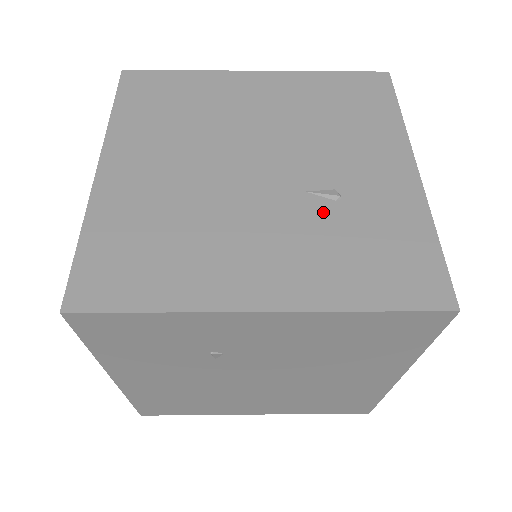
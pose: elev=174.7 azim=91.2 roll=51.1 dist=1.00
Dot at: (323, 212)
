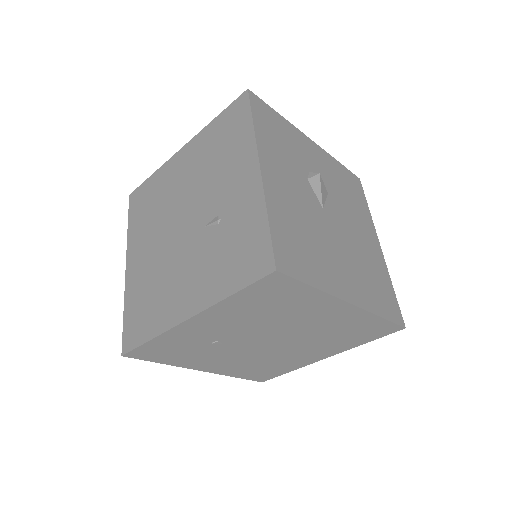
Dot at: (212, 237)
